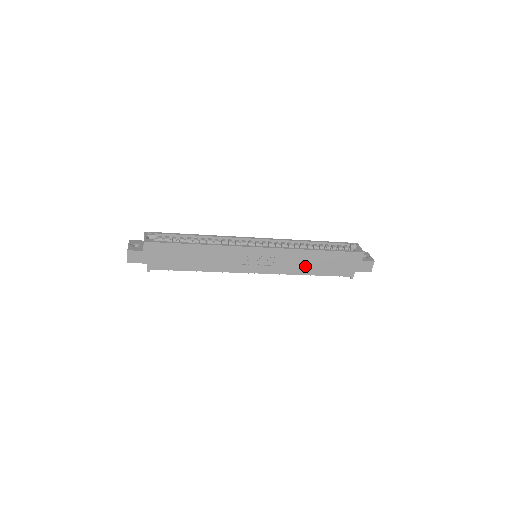
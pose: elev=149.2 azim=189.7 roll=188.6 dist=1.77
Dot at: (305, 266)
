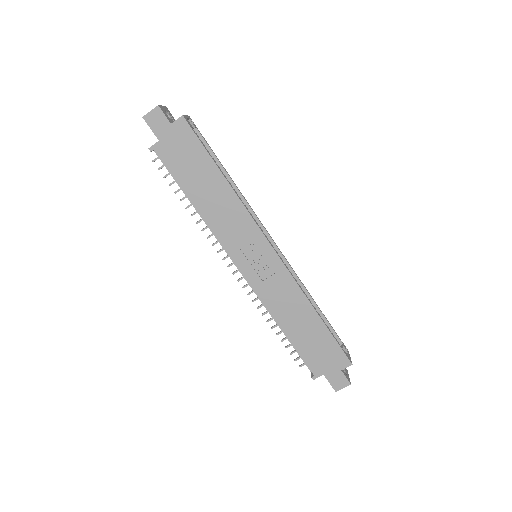
Dot at: (289, 316)
